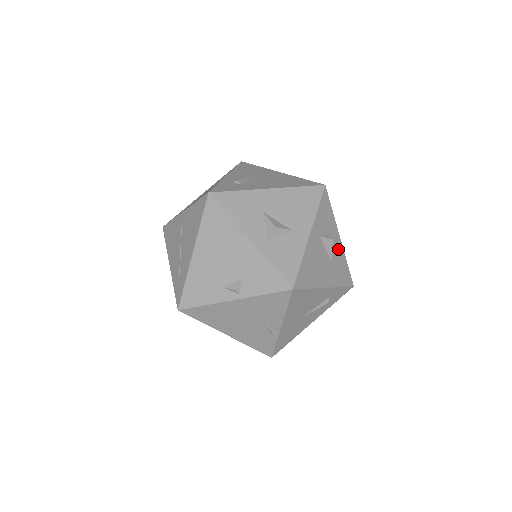
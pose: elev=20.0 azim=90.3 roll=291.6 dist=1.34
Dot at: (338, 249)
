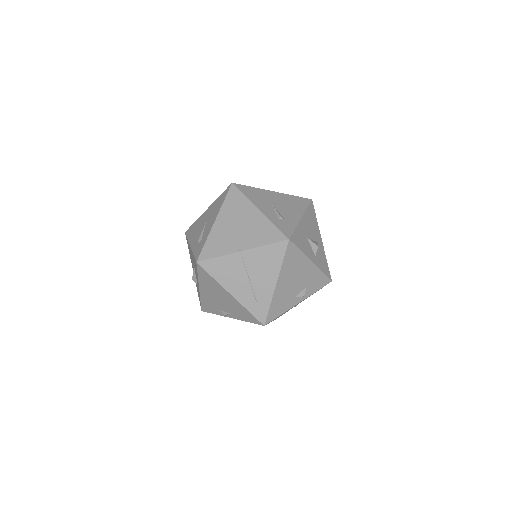
Dot at: occluded
